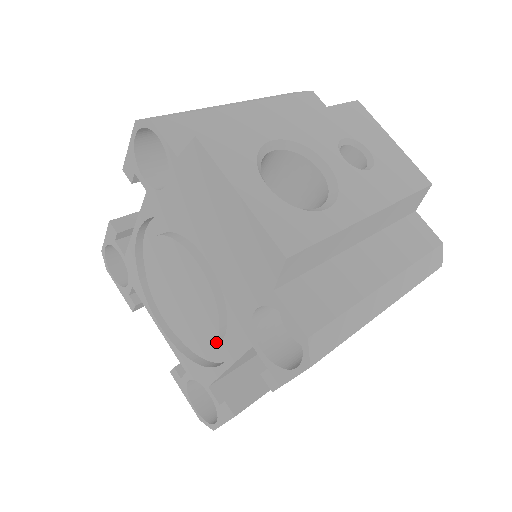
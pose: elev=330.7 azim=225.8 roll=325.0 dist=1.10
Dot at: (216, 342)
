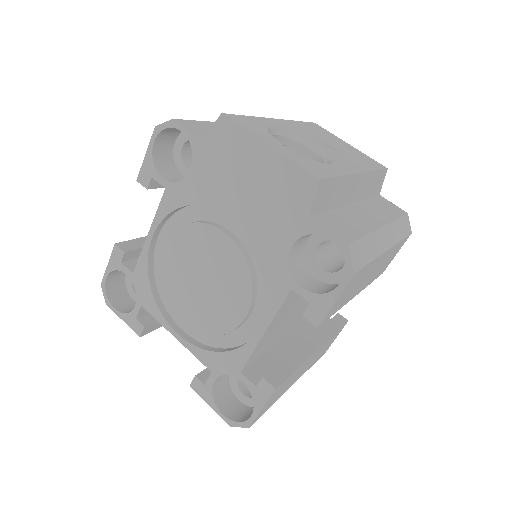
Dot at: (249, 310)
